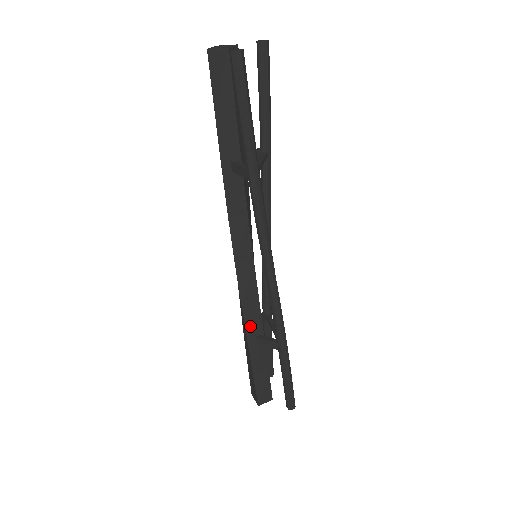
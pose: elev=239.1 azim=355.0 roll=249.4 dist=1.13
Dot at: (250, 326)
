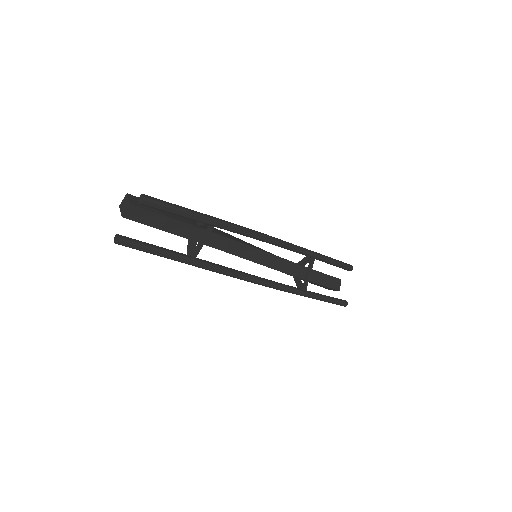
Dot at: occluded
